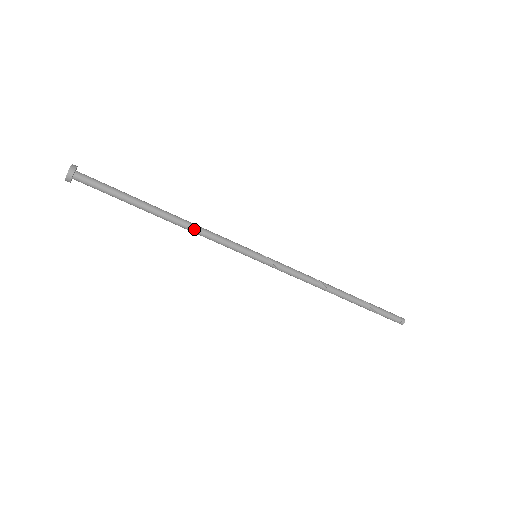
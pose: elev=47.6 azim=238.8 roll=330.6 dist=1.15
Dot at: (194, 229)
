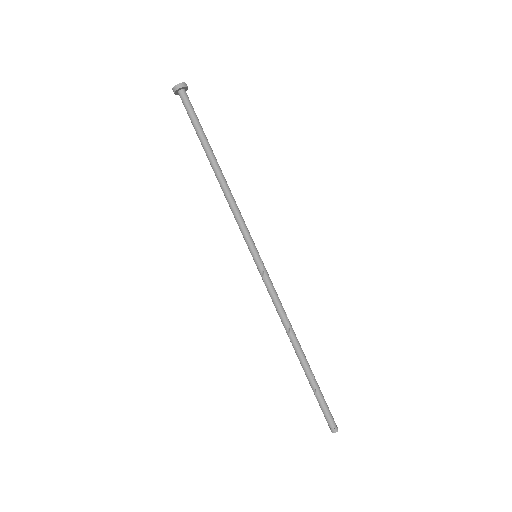
Dot at: (226, 194)
